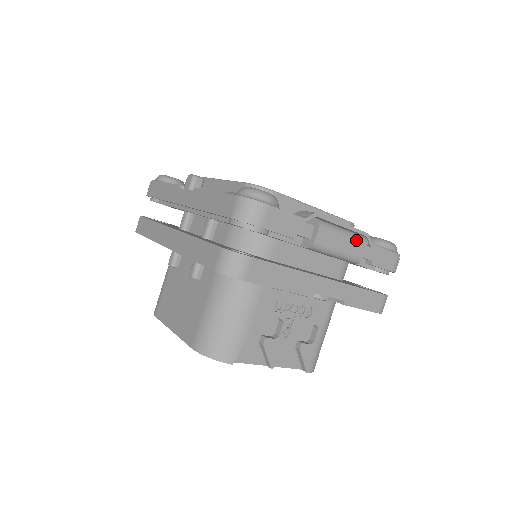
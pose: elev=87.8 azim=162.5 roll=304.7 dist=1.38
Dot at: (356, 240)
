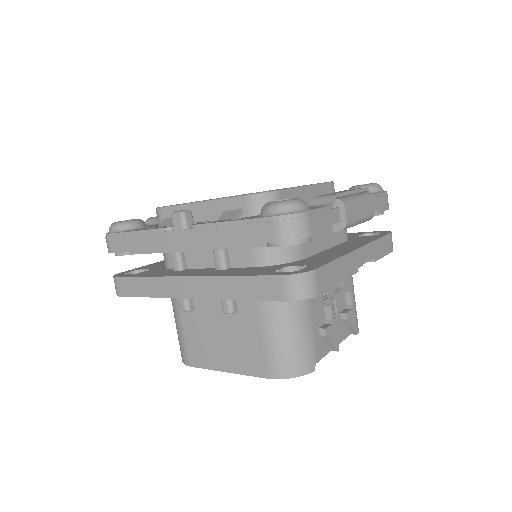
Dot at: (366, 200)
